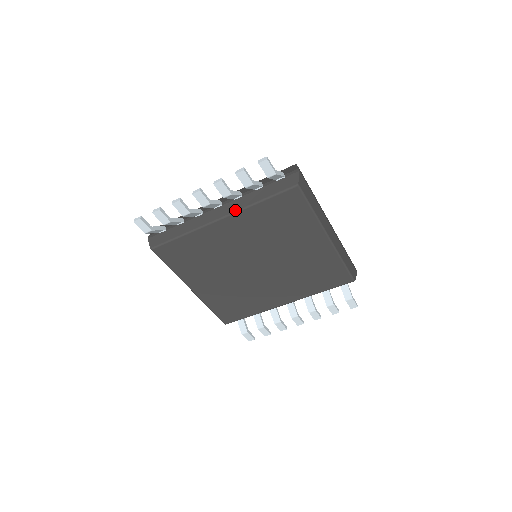
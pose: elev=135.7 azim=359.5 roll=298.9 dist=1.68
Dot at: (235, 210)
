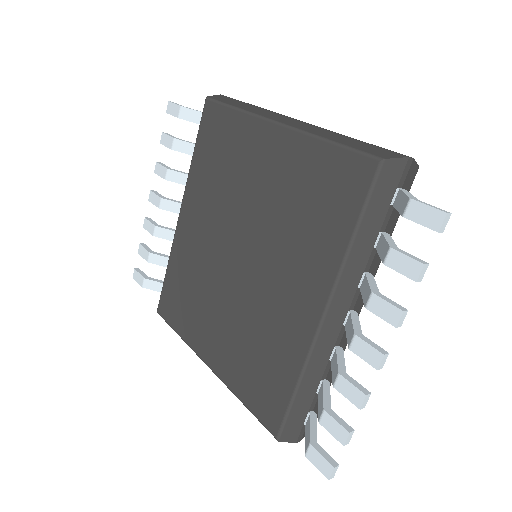
Dot at: (186, 190)
